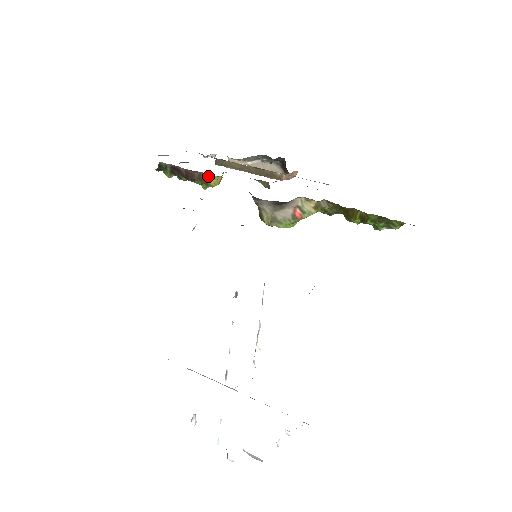
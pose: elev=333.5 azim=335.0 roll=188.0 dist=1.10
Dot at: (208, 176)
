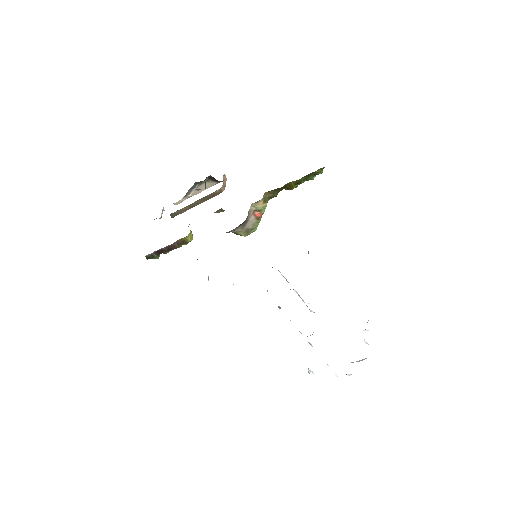
Dot at: (183, 239)
